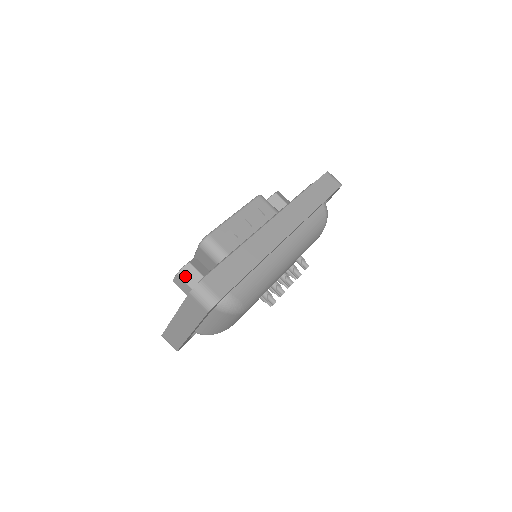
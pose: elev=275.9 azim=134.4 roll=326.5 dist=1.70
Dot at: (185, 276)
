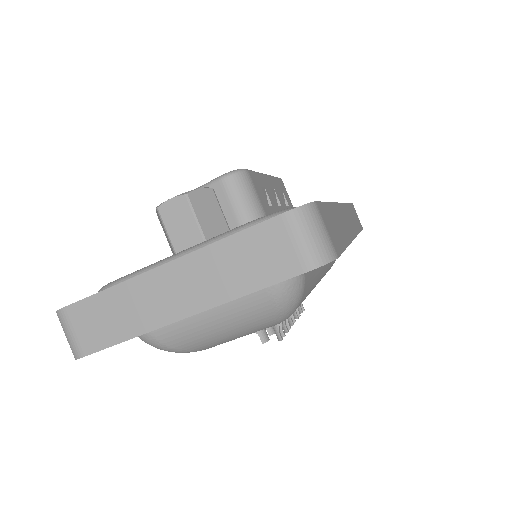
Dot at: (199, 205)
